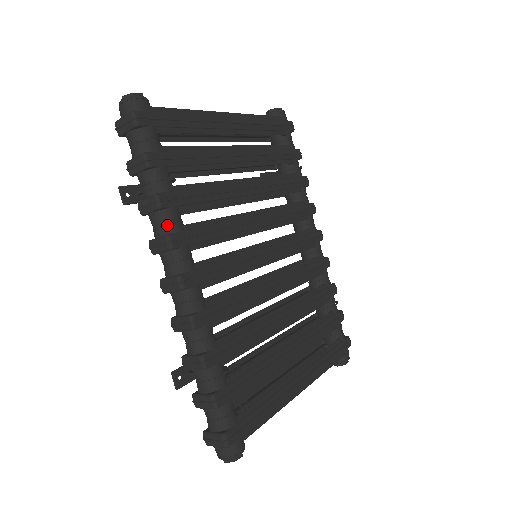
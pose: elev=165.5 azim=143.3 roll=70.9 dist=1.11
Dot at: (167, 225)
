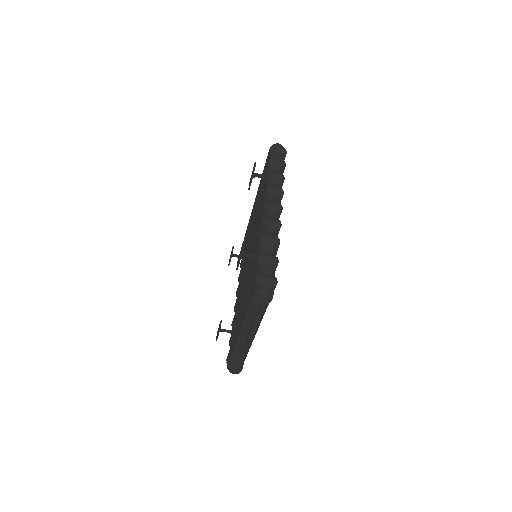
Dot at: (280, 188)
